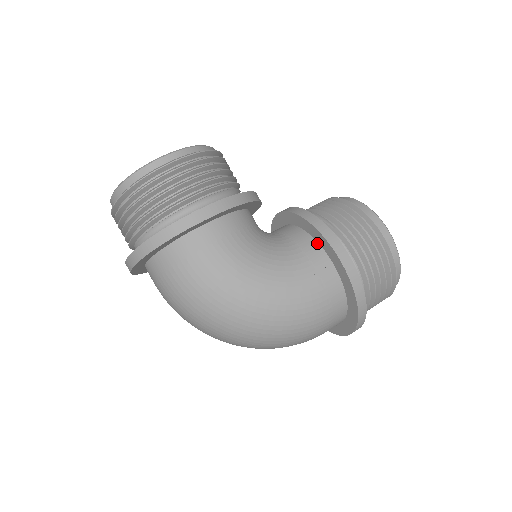
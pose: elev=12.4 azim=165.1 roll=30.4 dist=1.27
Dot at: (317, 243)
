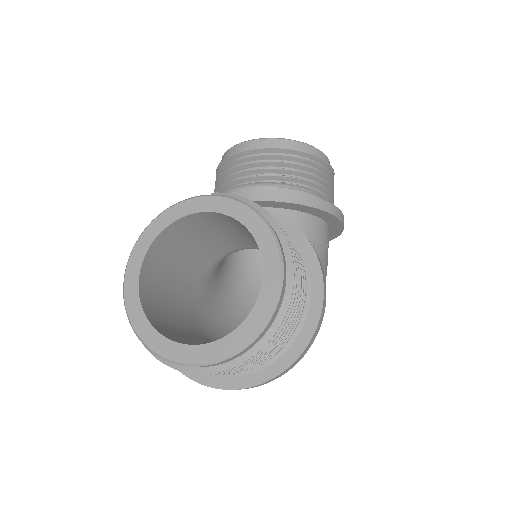
Dot at: (318, 218)
